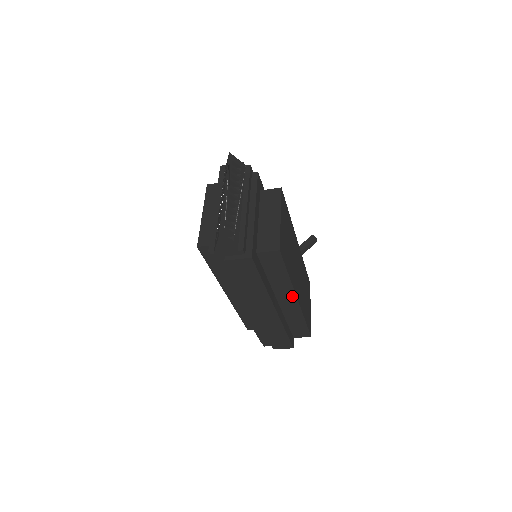
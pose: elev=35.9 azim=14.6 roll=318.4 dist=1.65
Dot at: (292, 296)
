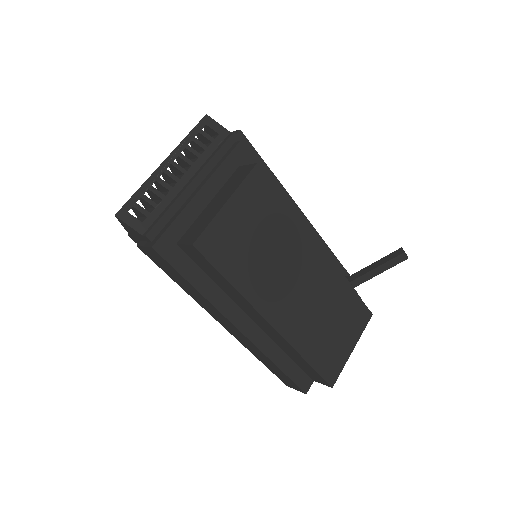
Dot at: (261, 318)
